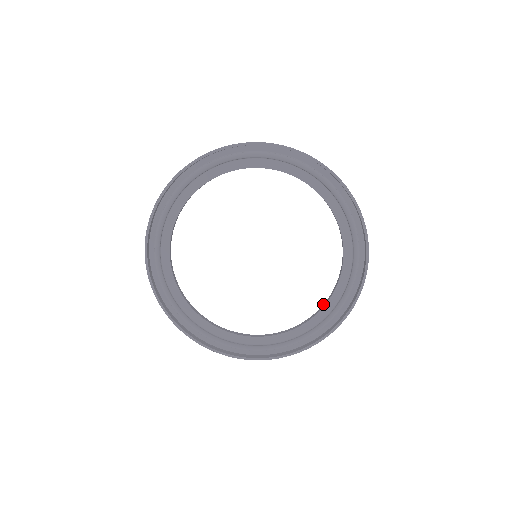
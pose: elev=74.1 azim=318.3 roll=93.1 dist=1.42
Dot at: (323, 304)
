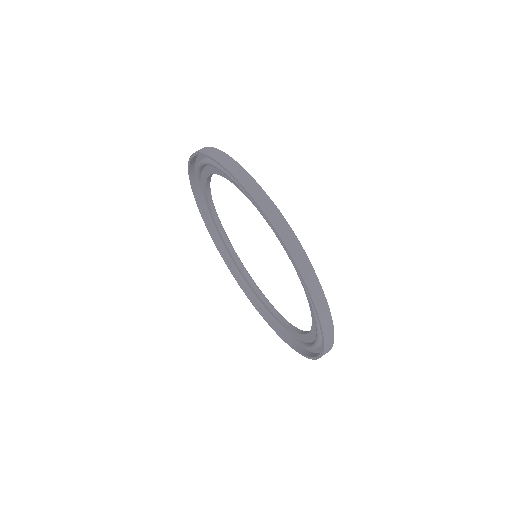
Dot at: occluded
